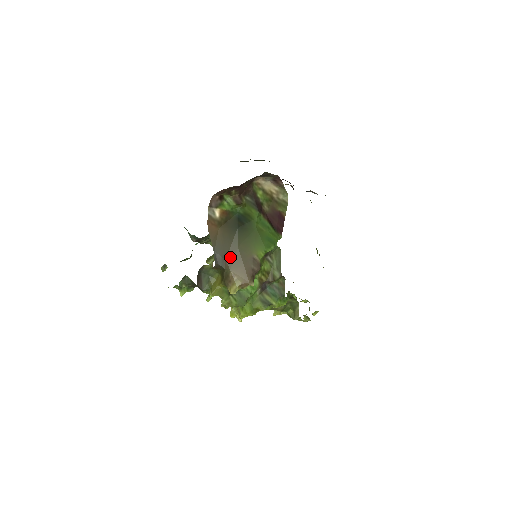
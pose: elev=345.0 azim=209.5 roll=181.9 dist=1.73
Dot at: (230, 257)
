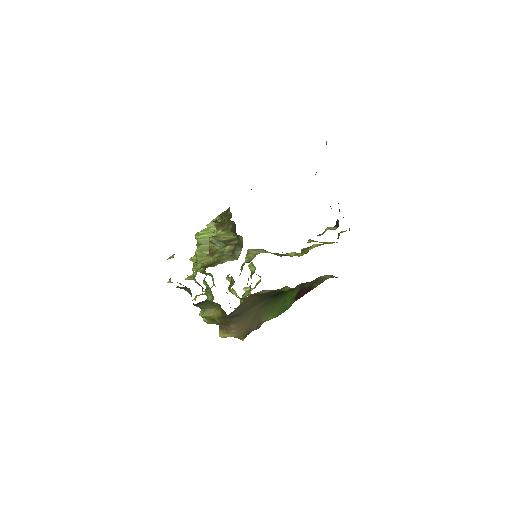
Dot at: (243, 315)
